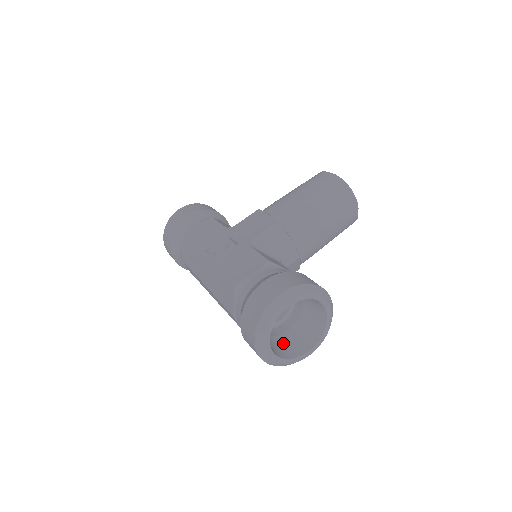
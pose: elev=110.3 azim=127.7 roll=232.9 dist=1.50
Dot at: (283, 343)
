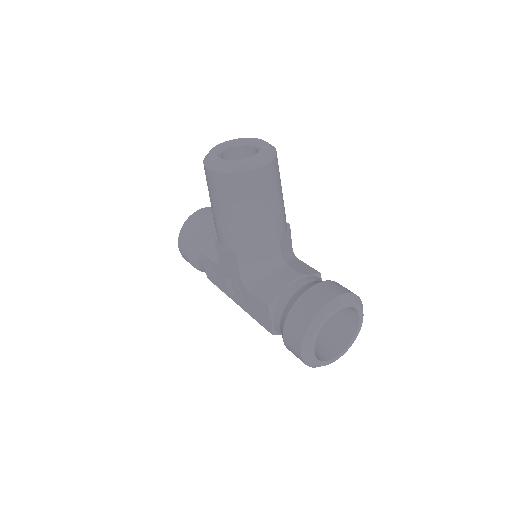
Dot at: (339, 324)
